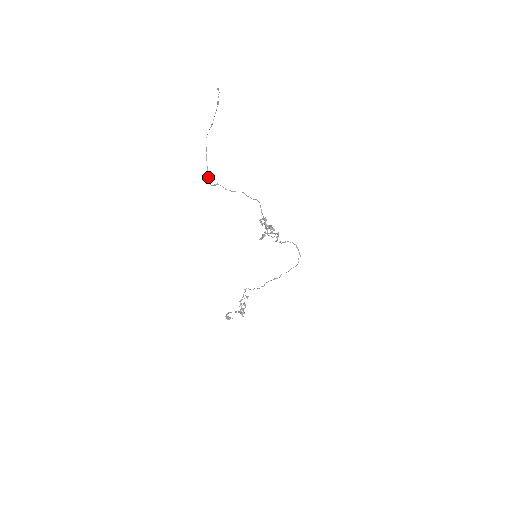
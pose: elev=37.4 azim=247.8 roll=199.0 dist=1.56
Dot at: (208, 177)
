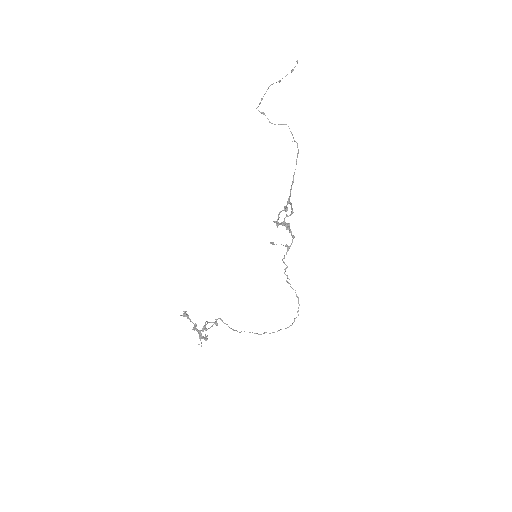
Dot at: occluded
